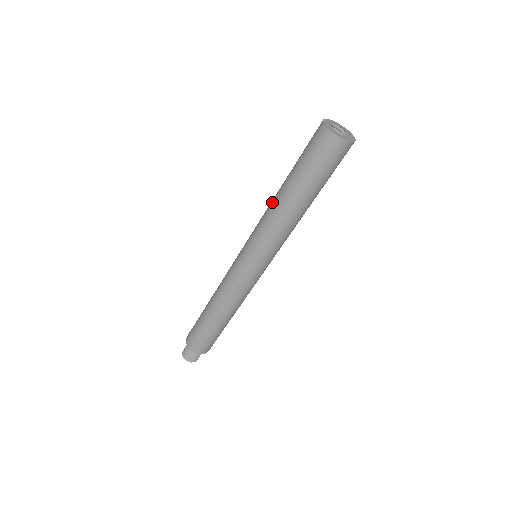
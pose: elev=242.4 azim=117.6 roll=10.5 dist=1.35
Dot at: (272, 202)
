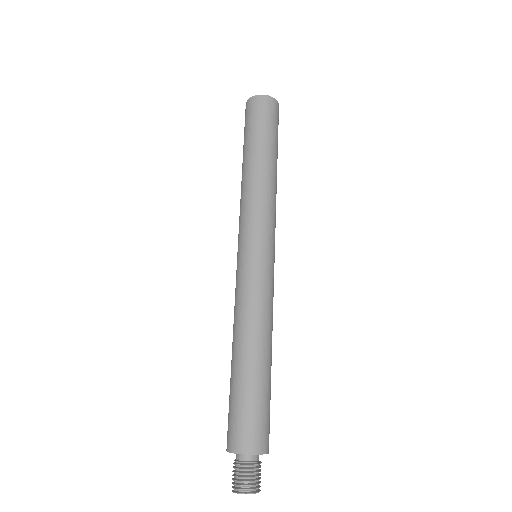
Dot at: (241, 186)
